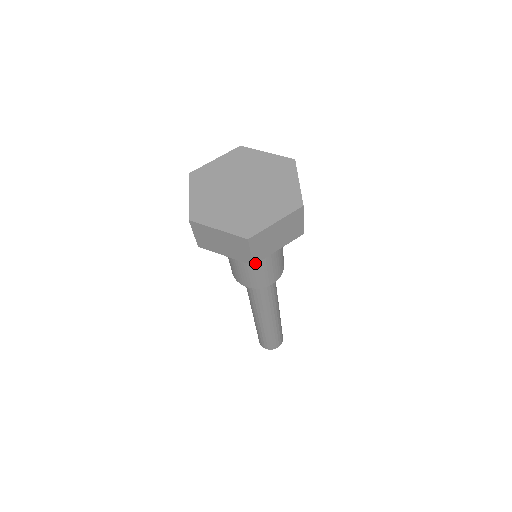
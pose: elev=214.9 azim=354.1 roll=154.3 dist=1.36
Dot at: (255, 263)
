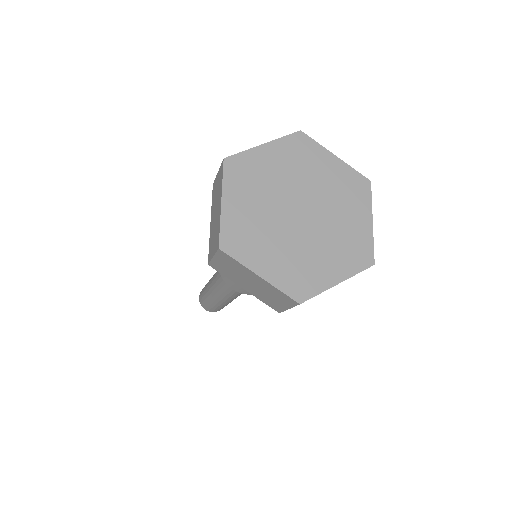
Dot at: occluded
